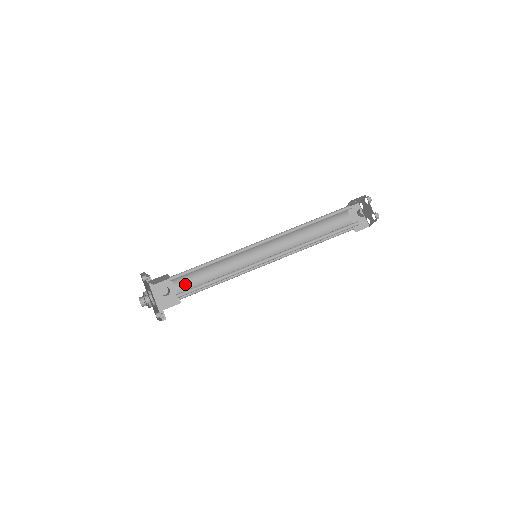
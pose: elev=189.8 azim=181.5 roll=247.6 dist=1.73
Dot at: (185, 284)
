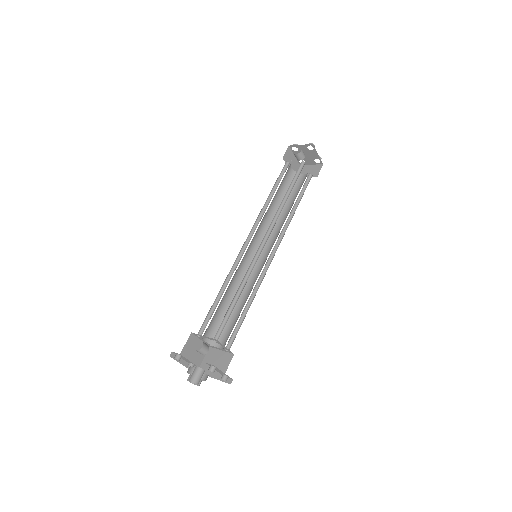
Dot at: (223, 336)
